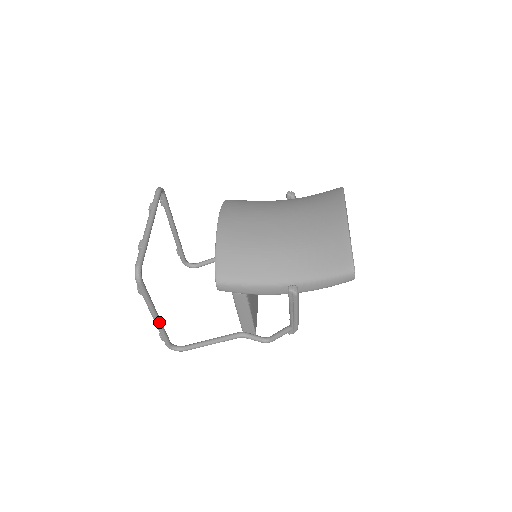
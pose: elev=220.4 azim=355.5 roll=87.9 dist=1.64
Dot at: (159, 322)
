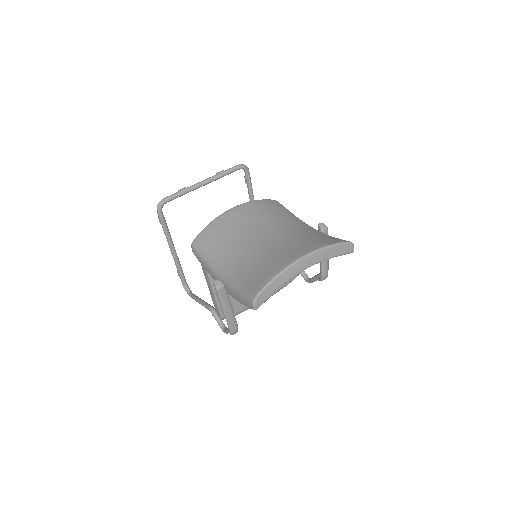
Dot at: (174, 257)
